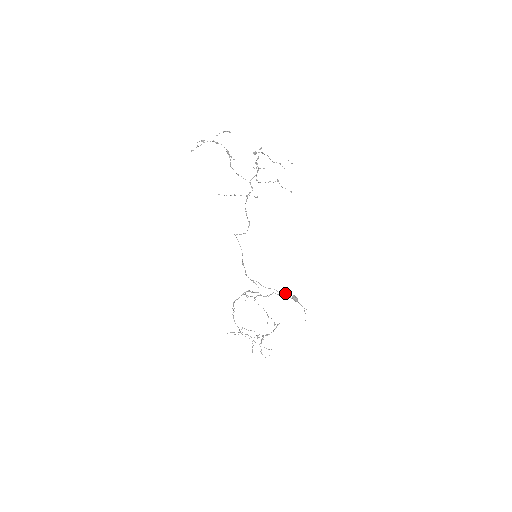
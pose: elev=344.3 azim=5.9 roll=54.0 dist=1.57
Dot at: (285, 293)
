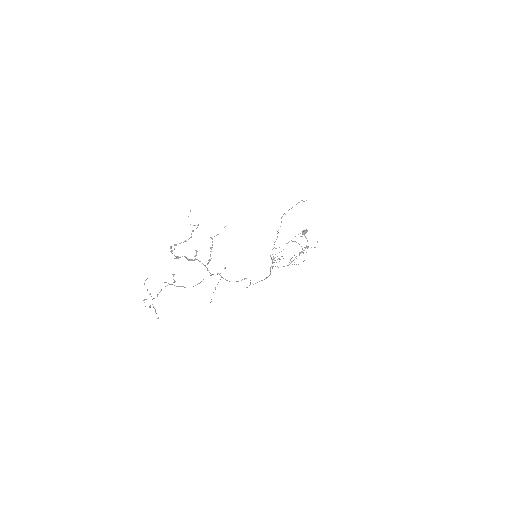
Dot at: occluded
